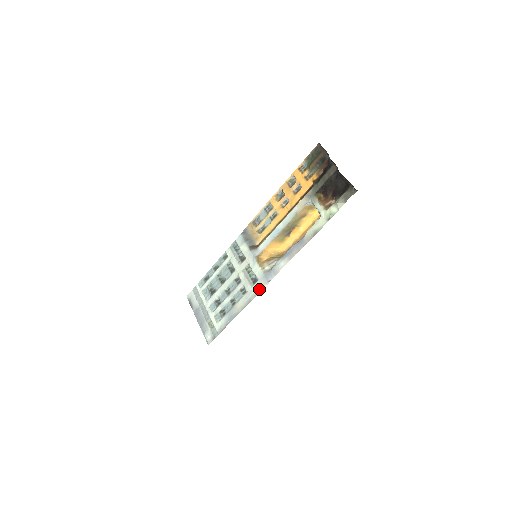
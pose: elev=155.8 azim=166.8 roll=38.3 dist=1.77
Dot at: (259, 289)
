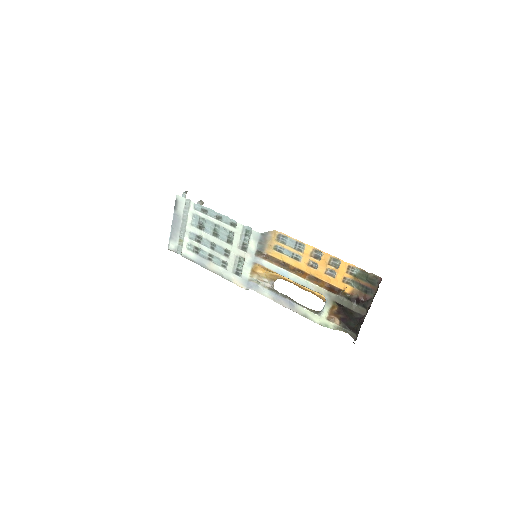
Dot at: (236, 282)
